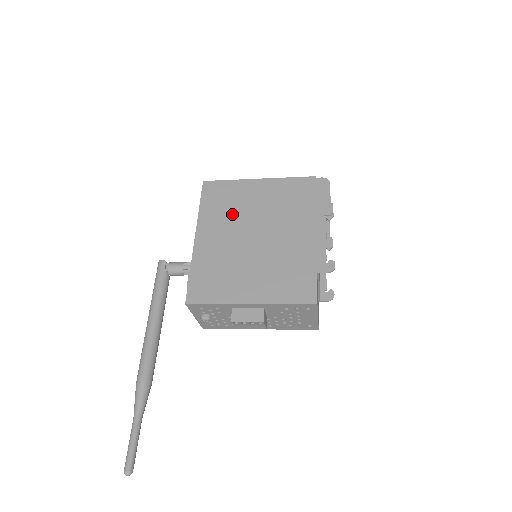
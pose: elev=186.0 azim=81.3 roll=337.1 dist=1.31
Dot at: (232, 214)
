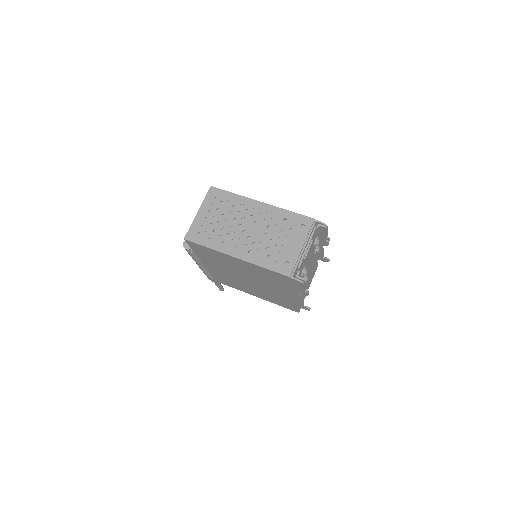
Dot at: (223, 265)
